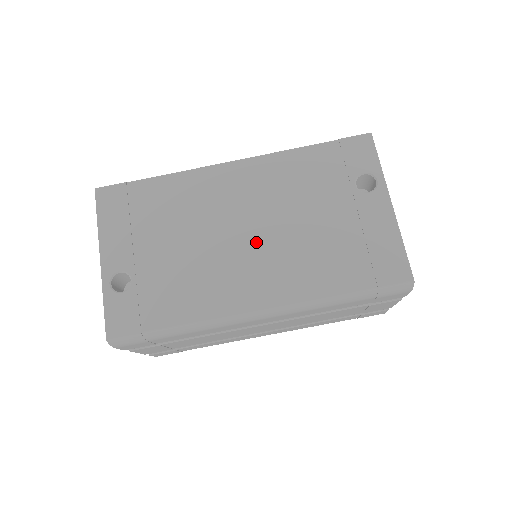
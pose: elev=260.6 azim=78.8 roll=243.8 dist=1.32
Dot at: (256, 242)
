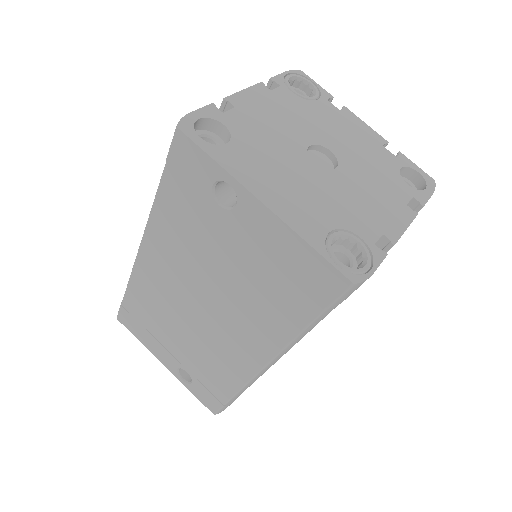
Dot at: (213, 311)
